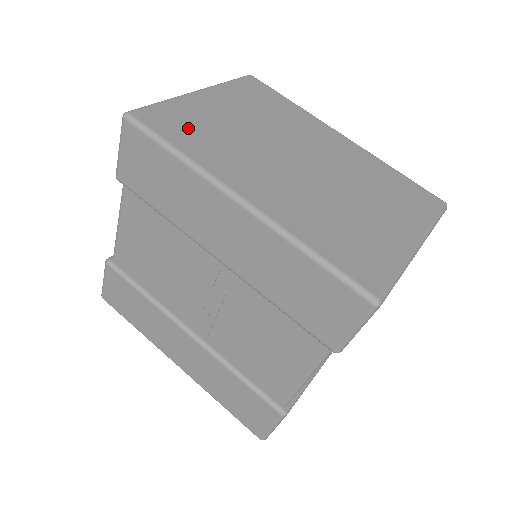
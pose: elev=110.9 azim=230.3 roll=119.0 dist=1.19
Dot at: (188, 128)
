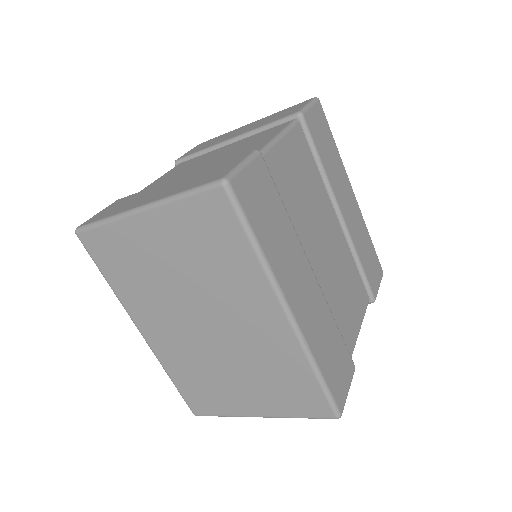
Dot at: (118, 262)
